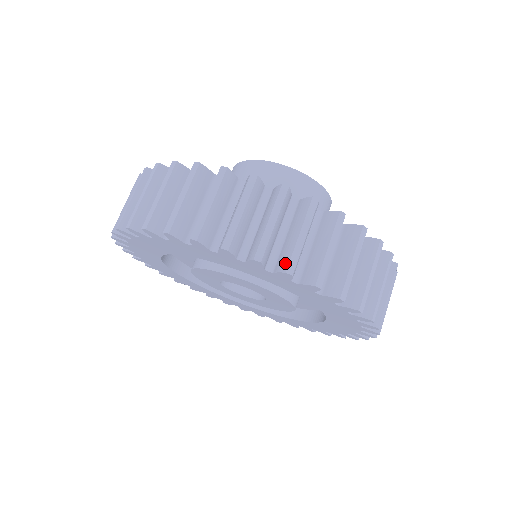
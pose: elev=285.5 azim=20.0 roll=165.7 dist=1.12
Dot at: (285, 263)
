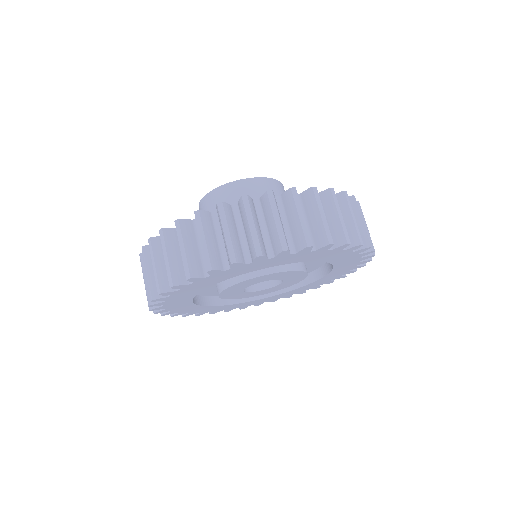
Dot at: (365, 242)
